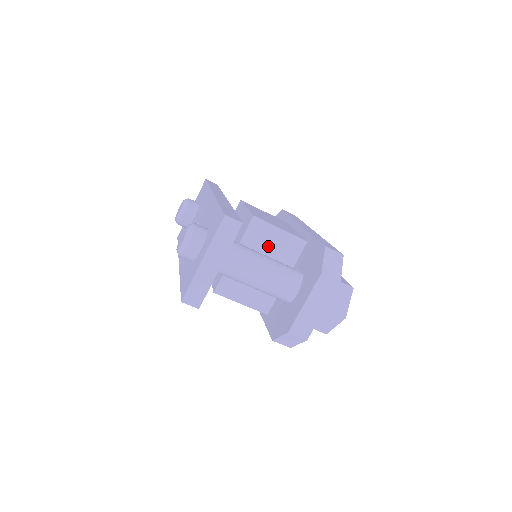
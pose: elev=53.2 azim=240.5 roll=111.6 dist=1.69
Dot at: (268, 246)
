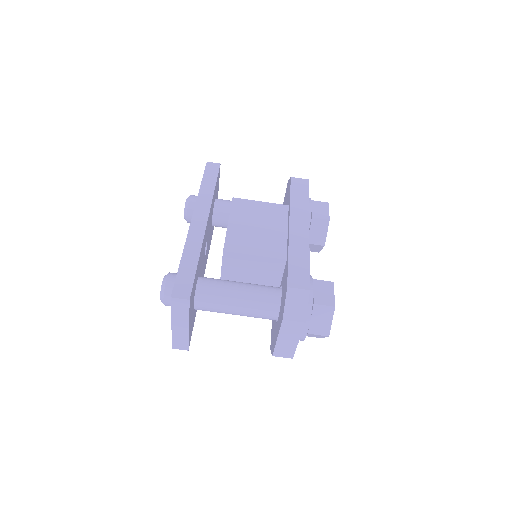
Dot at: (249, 269)
